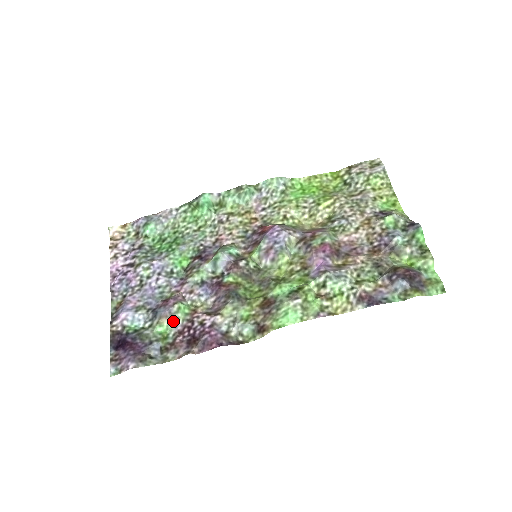
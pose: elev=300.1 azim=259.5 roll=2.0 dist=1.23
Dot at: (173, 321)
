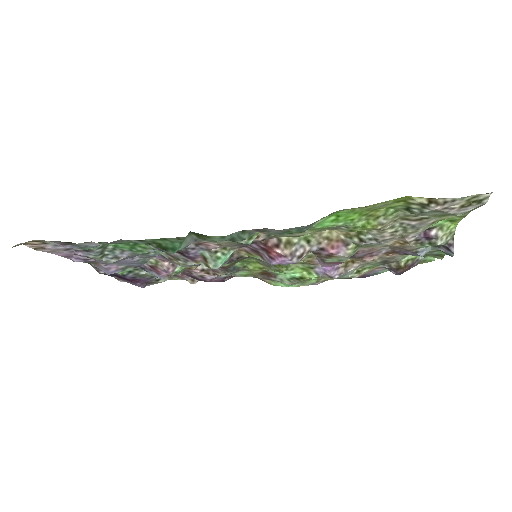
Dot at: occluded
